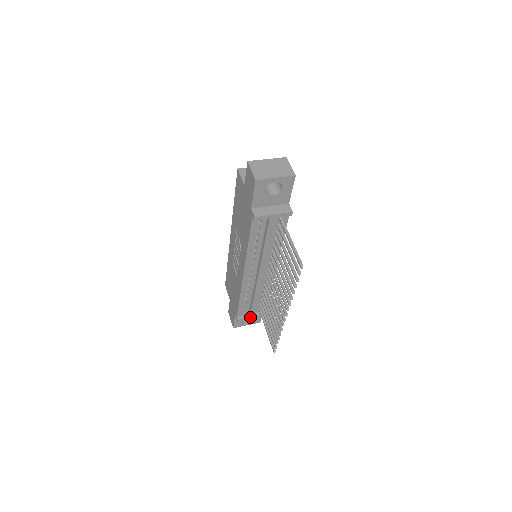
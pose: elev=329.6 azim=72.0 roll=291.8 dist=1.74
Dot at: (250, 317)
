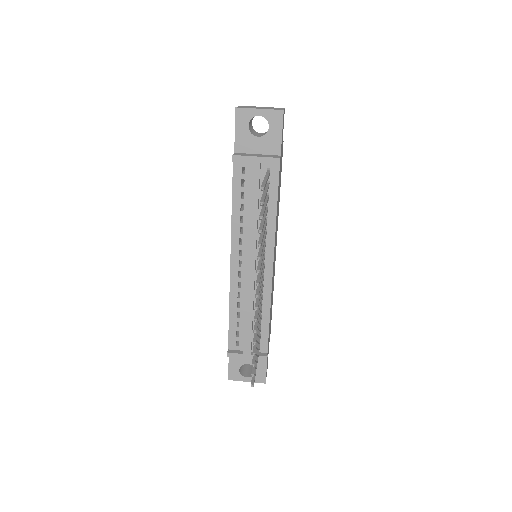
Dot at: (244, 354)
